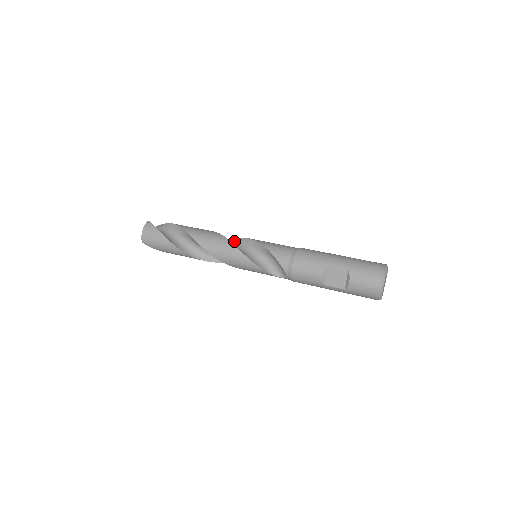
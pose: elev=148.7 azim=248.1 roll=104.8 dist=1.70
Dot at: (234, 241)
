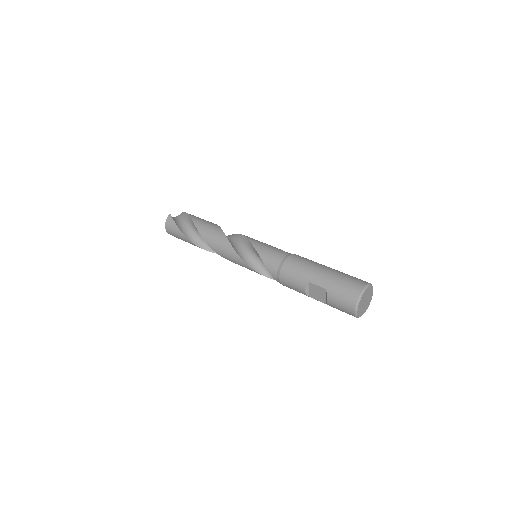
Dot at: (239, 238)
